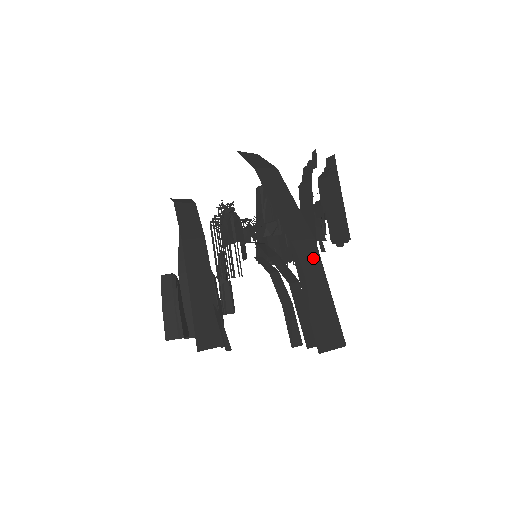
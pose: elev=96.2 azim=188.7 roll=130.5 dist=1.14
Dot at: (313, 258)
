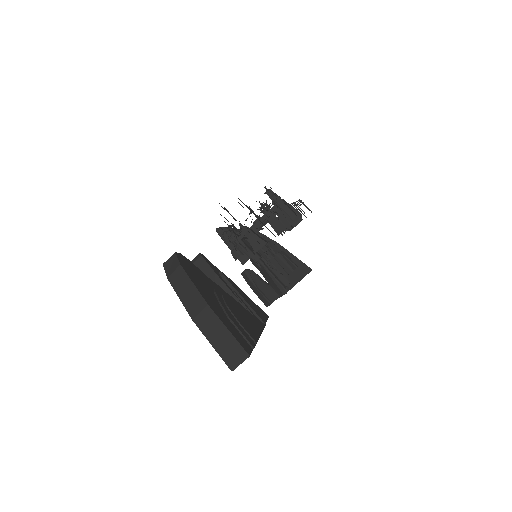
Dot at: (211, 318)
